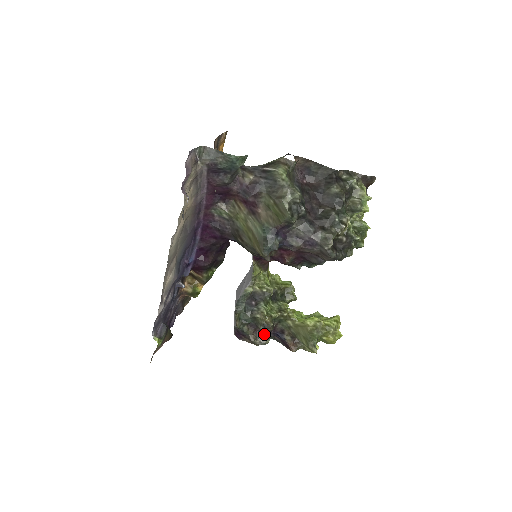
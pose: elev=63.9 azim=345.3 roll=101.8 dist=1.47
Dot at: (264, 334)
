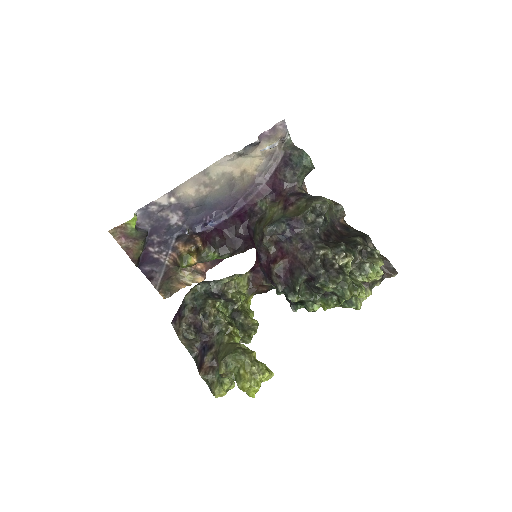
Dot at: (196, 330)
